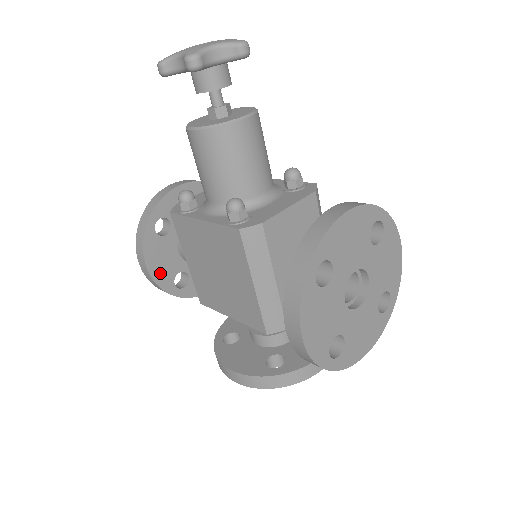
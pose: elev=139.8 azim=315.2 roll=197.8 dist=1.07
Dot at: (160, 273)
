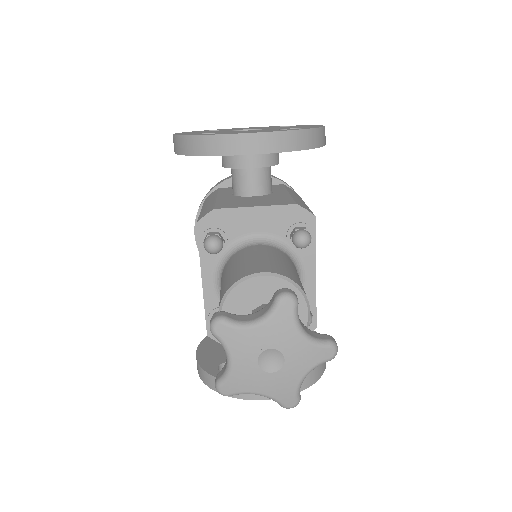
Dot at: occluded
